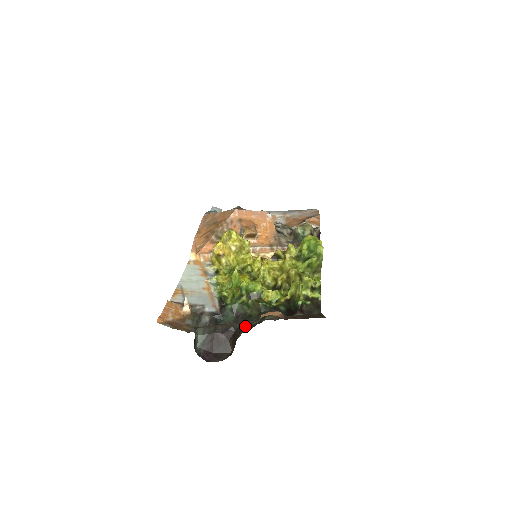
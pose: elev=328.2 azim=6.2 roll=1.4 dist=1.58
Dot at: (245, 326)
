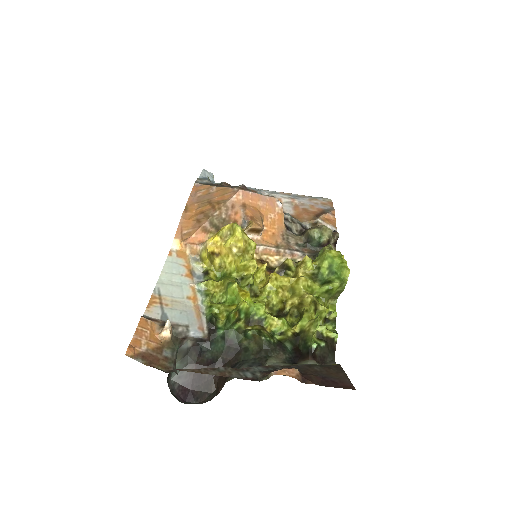
Dot at: (239, 364)
